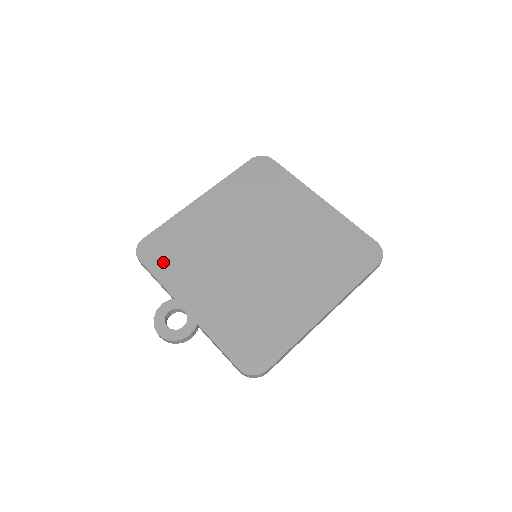
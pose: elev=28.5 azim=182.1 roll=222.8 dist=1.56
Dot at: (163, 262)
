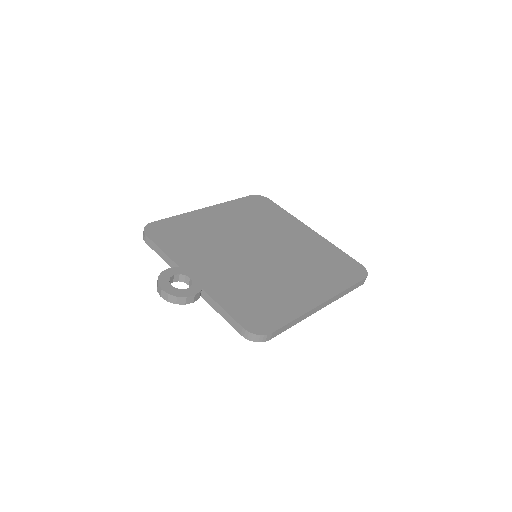
Dot at: (170, 241)
